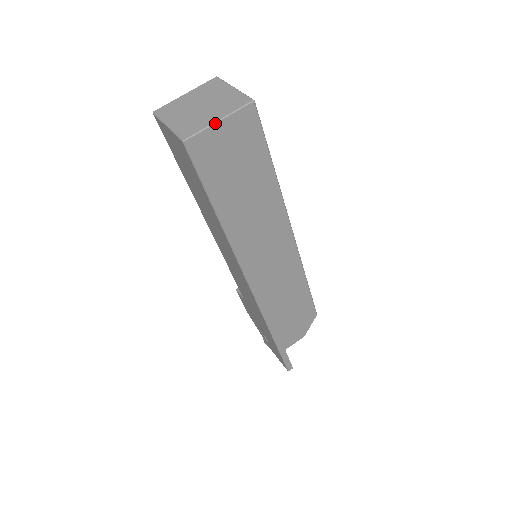
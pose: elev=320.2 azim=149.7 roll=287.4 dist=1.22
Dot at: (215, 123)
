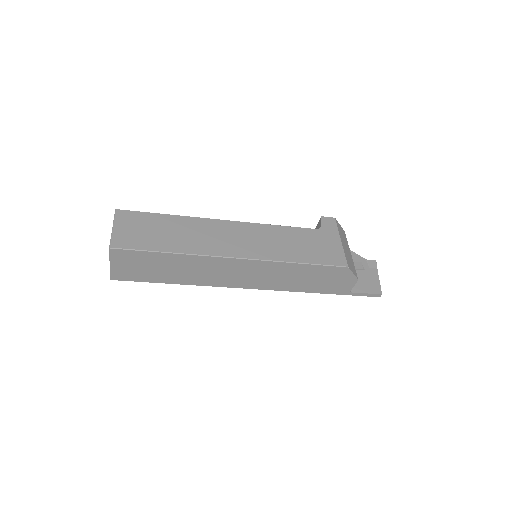
Dot at: (110, 267)
